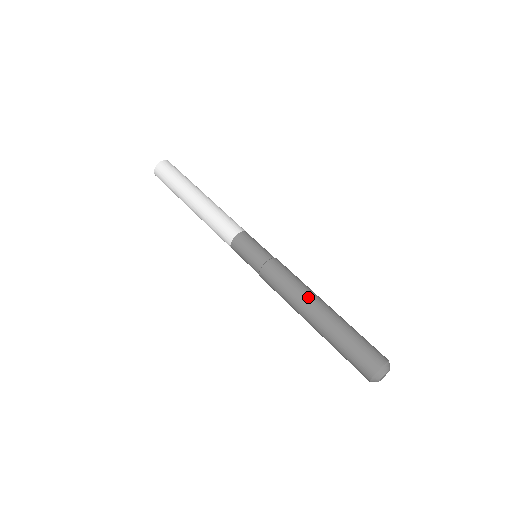
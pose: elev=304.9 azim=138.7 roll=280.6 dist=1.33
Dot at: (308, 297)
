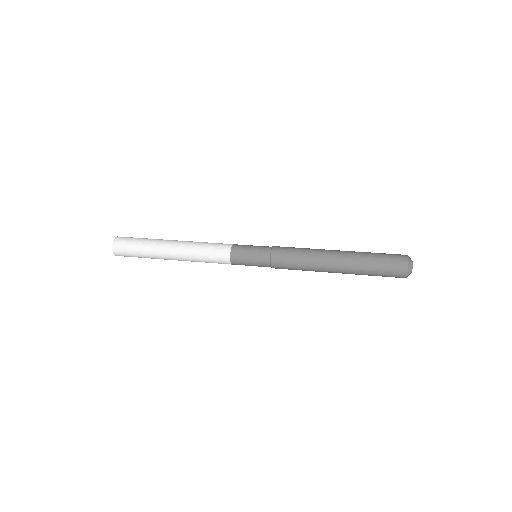
Dot at: (322, 255)
